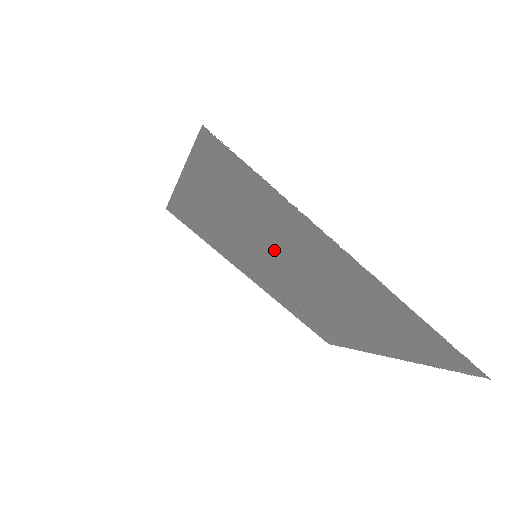
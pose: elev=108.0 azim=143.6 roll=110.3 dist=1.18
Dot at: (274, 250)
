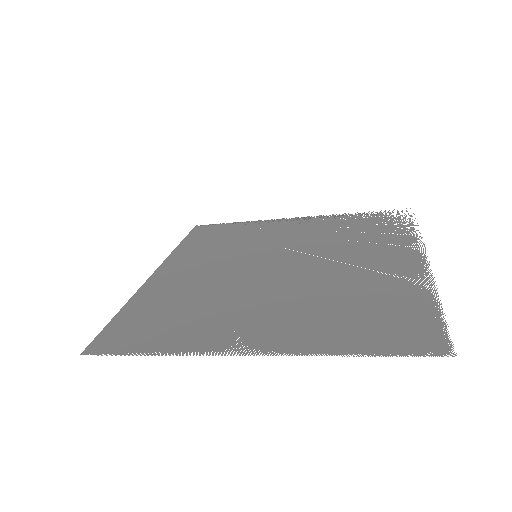
Dot at: (242, 283)
